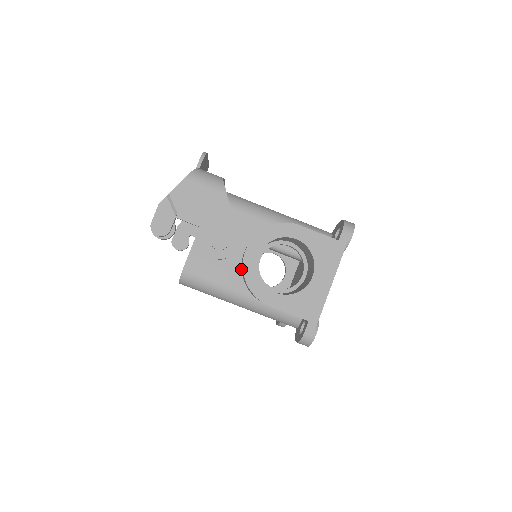
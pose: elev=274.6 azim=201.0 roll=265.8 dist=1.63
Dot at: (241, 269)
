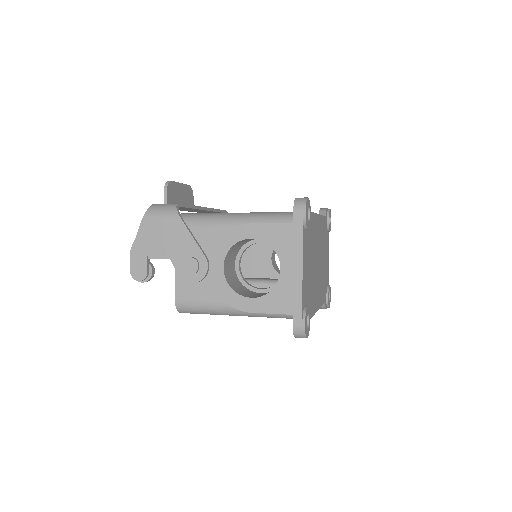
Dot at: occluded
